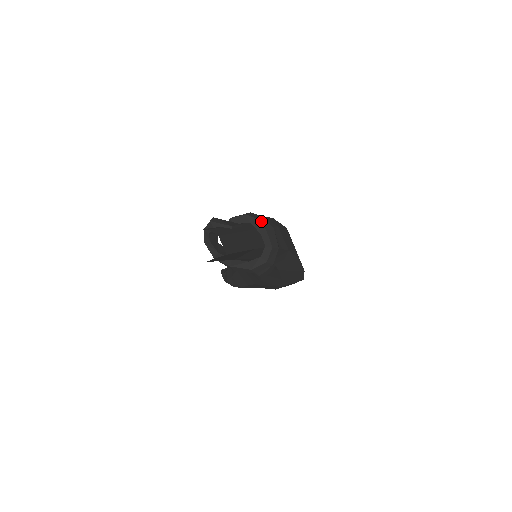
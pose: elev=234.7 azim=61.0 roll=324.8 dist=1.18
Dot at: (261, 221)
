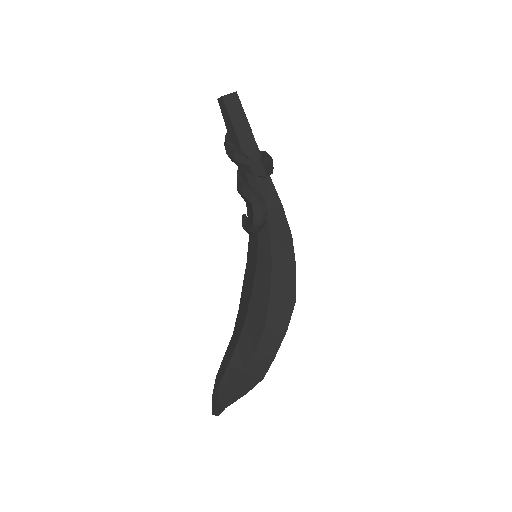
Dot at: occluded
